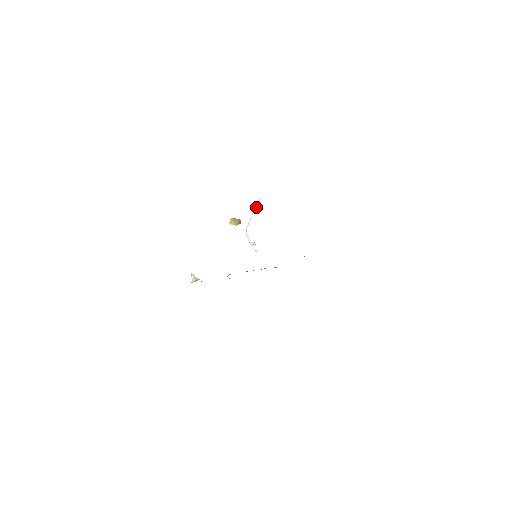
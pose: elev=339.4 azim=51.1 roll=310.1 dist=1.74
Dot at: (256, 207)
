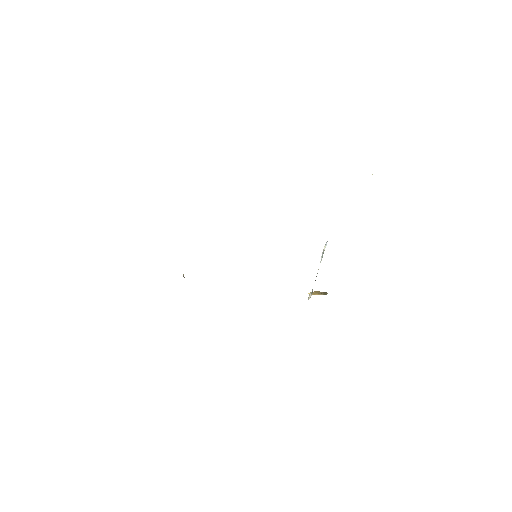
Dot at: (322, 253)
